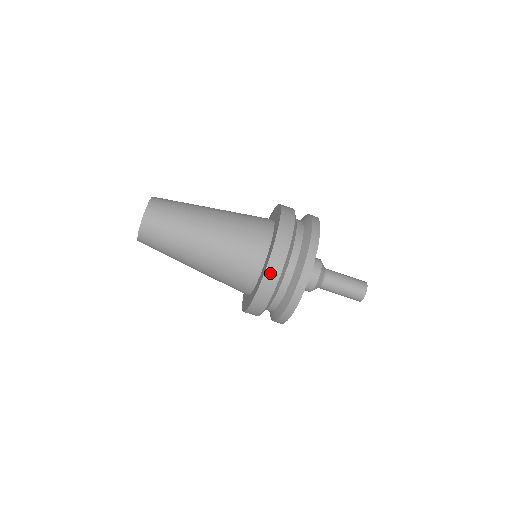
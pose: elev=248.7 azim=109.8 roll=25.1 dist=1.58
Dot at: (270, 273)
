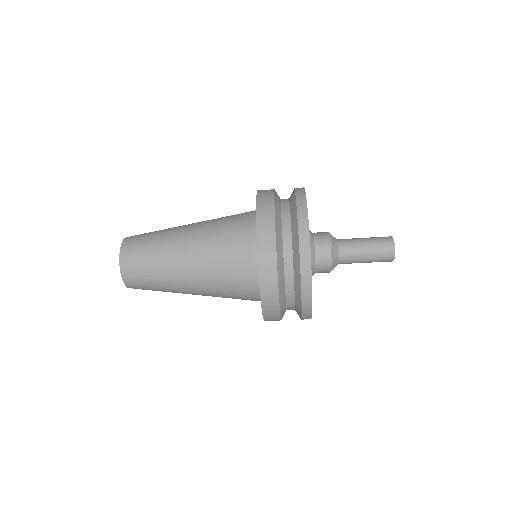
Dot at: (264, 254)
